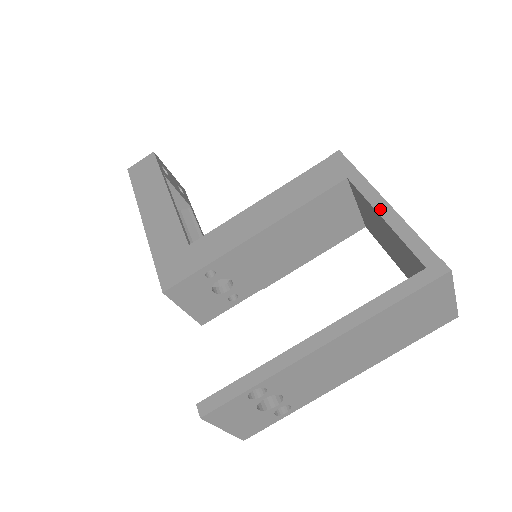
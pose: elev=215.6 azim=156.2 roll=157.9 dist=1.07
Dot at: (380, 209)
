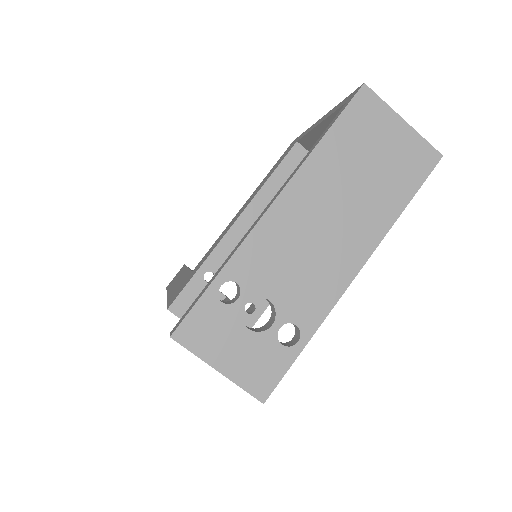
Dot at: (316, 124)
